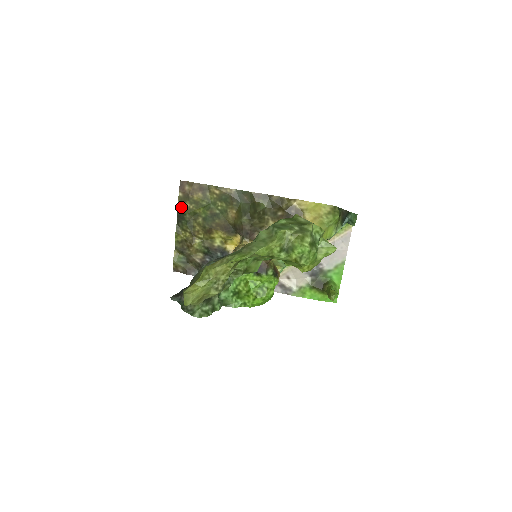
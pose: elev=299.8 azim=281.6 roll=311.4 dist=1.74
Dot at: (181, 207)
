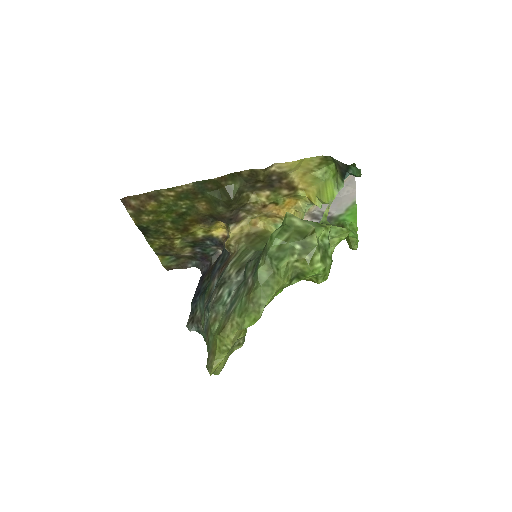
Dot at: (139, 222)
